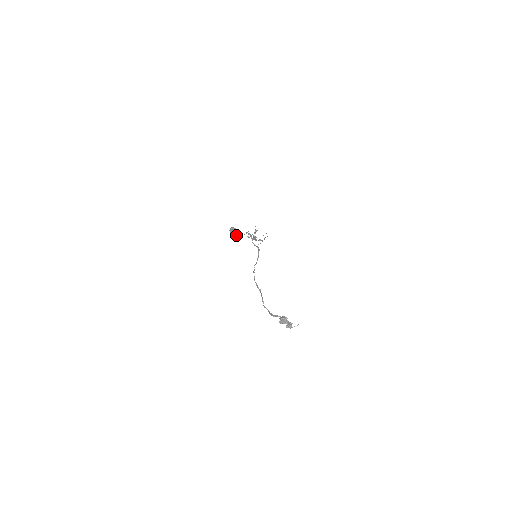
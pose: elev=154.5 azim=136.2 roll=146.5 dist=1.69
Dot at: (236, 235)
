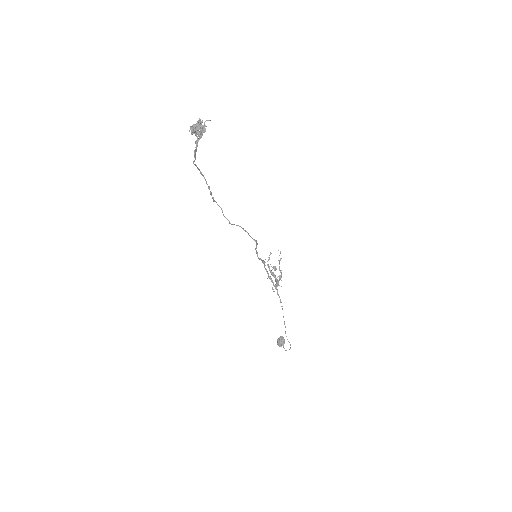
Dot at: occluded
